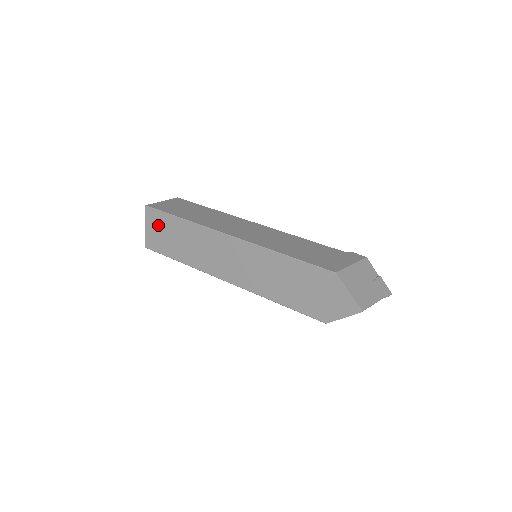
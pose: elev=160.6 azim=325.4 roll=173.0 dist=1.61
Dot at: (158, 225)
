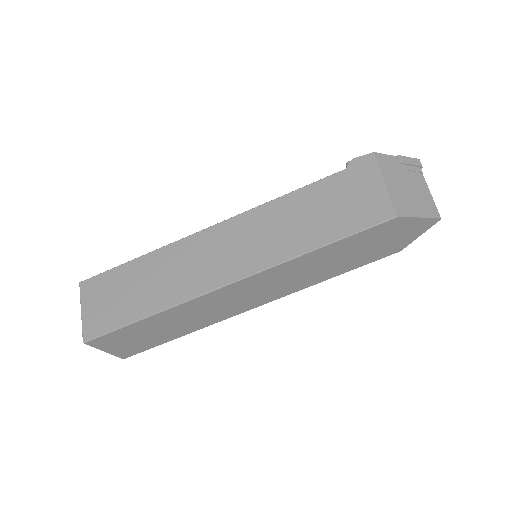
Dot at: (122, 340)
